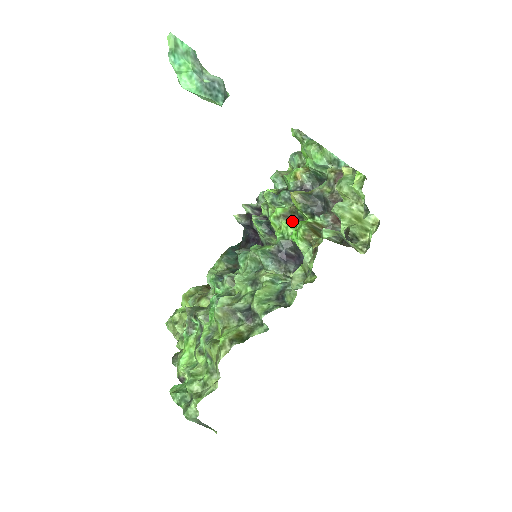
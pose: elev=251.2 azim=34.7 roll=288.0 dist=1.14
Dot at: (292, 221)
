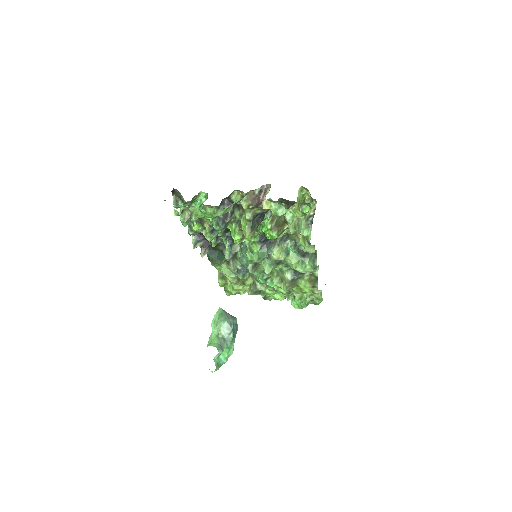
Dot at: occluded
